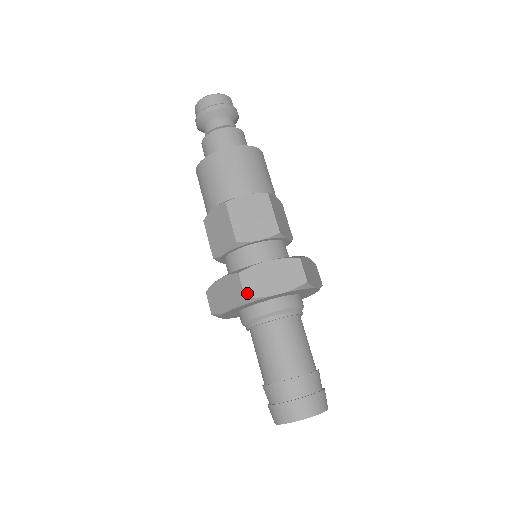
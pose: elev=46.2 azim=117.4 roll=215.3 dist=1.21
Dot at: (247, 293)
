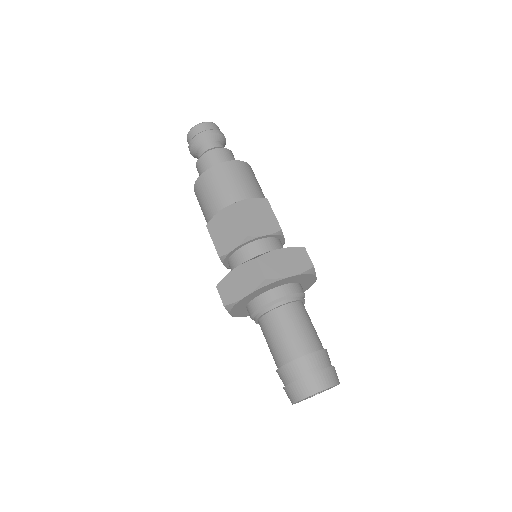
Dot at: (224, 302)
